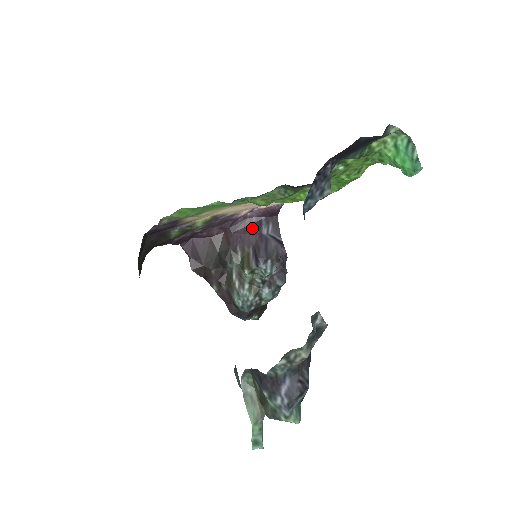
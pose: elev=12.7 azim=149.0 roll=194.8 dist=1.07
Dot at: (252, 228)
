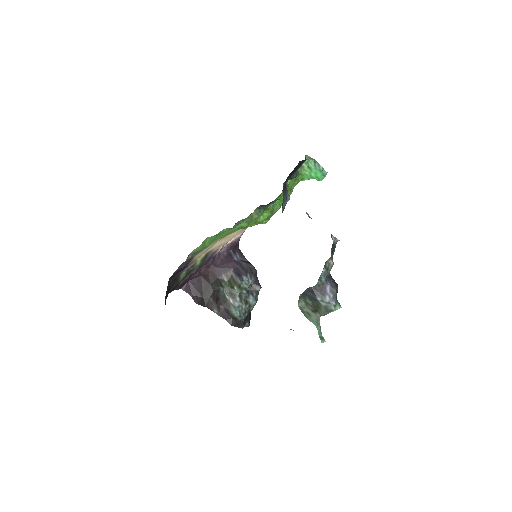
Dot at: (227, 259)
